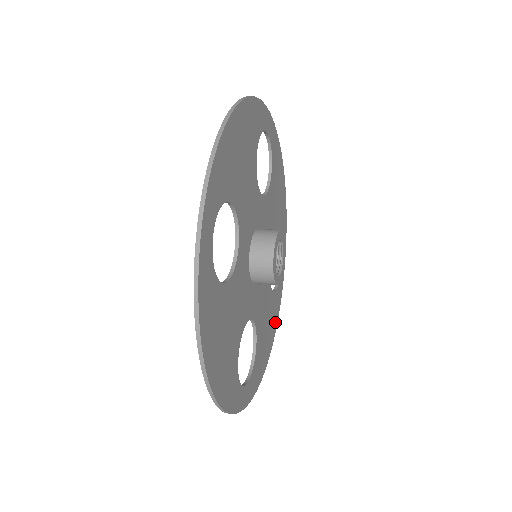
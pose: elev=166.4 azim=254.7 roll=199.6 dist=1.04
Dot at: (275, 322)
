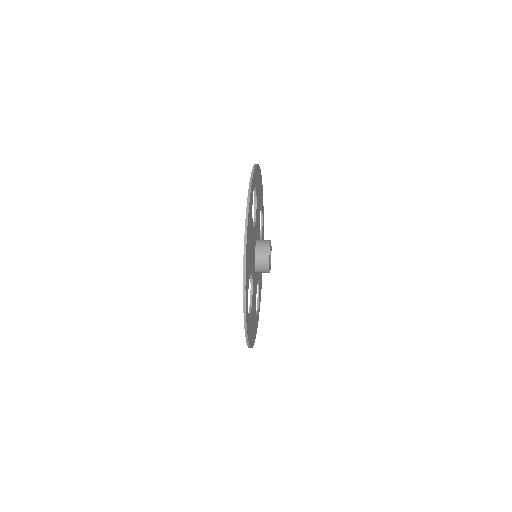
Dot at: occluded
